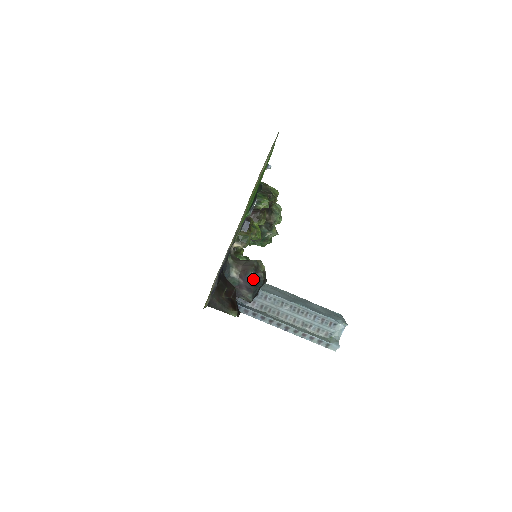
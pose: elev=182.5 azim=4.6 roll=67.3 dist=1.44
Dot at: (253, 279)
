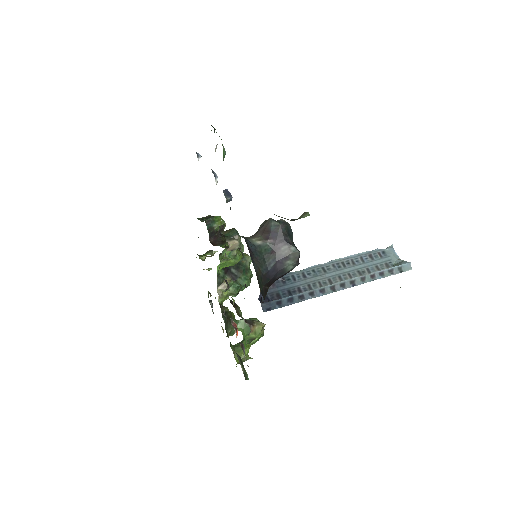
Dot at: (281, 226)
